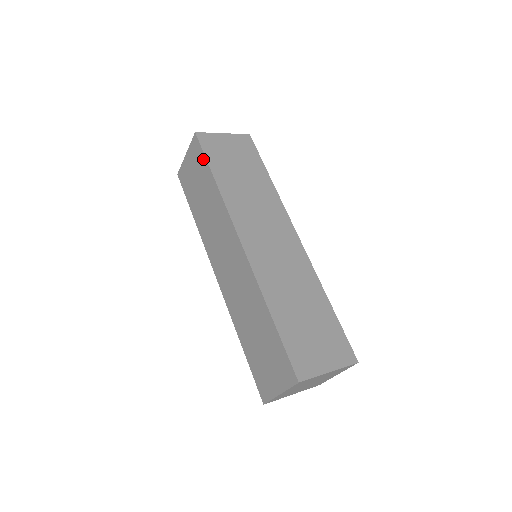
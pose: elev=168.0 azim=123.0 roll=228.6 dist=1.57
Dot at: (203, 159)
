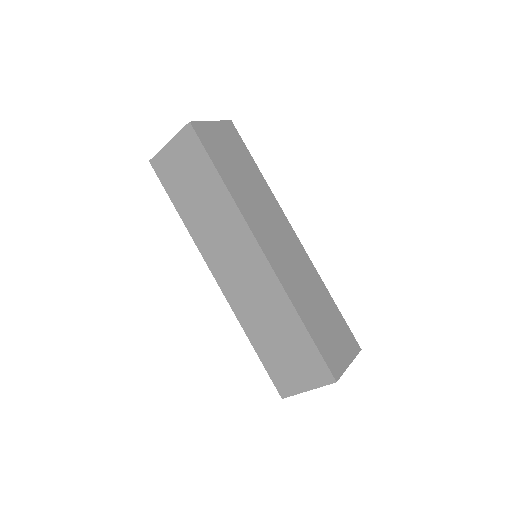
Dot at: (203, 155)
